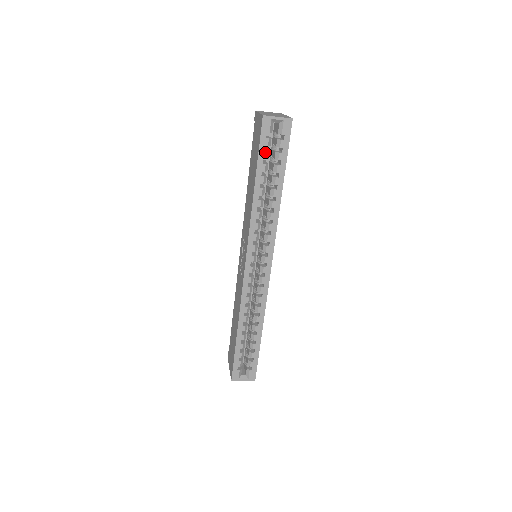
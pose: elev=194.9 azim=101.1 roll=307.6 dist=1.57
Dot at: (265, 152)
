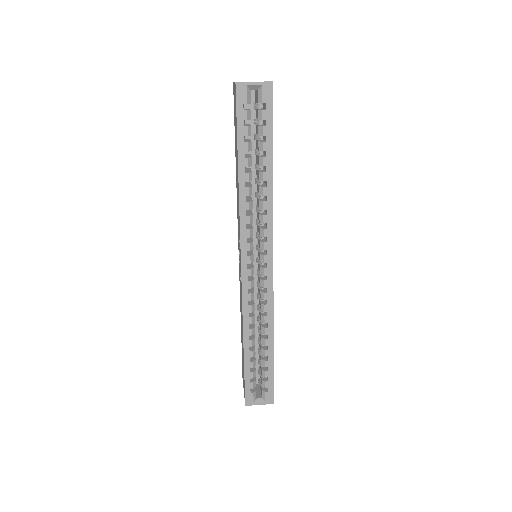
Dot at: (245, 127)
